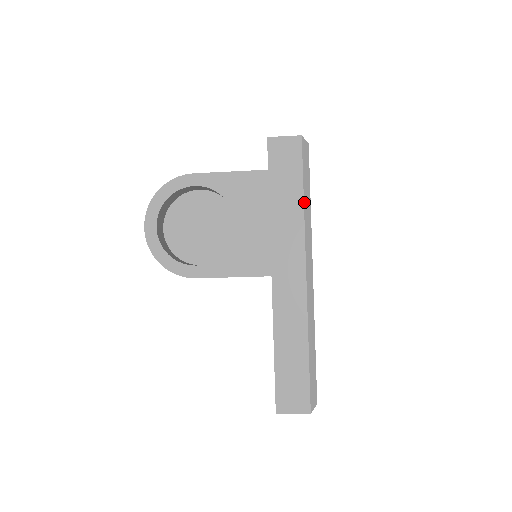
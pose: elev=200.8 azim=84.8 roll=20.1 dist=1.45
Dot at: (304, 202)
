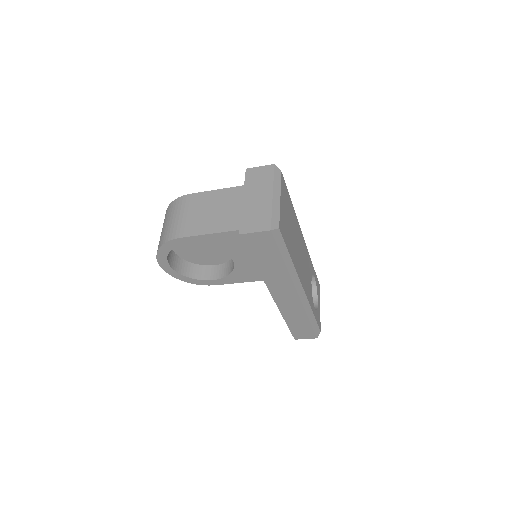
Dot at: (286, 264)
